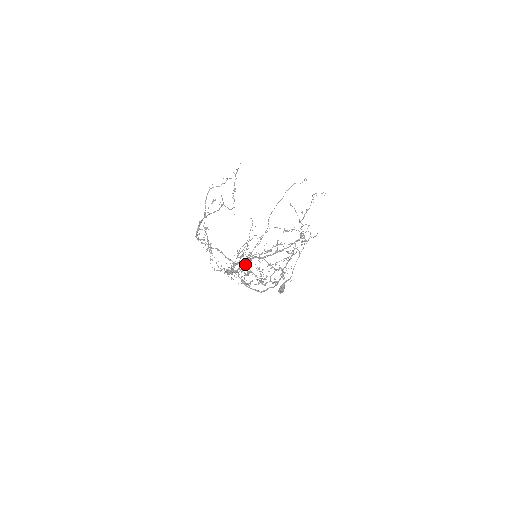
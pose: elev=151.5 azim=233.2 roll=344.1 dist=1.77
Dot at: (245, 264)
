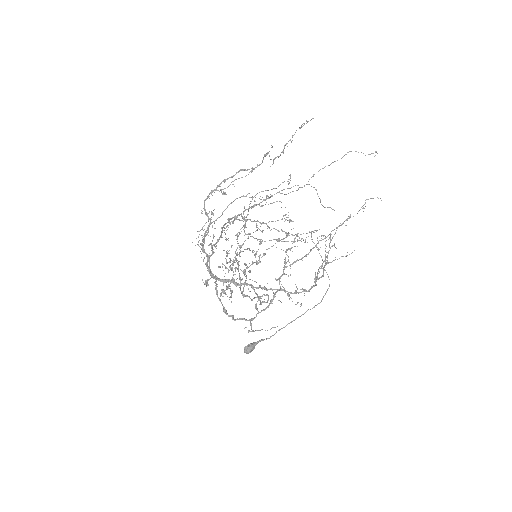
Dot at: (255, 205)
